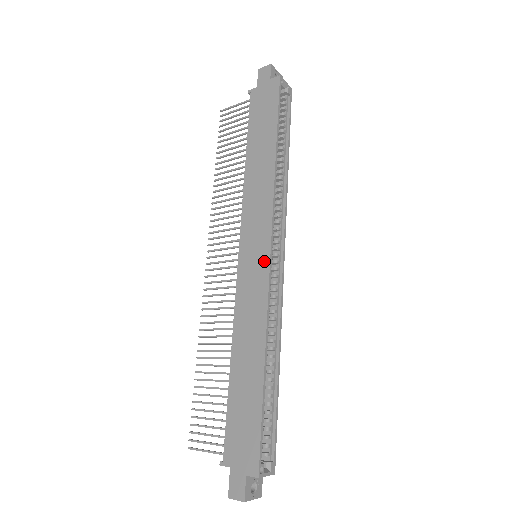
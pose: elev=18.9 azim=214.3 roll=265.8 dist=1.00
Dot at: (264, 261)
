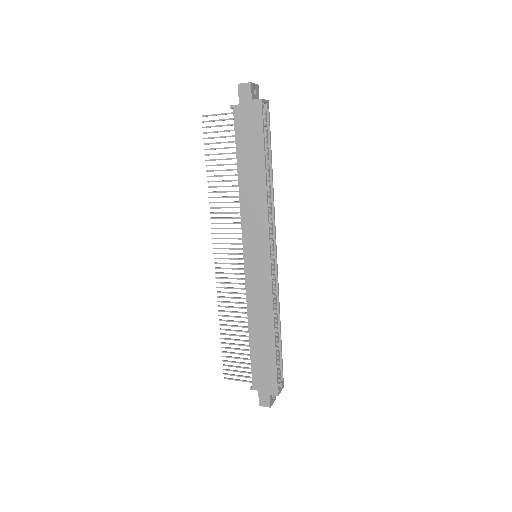
Dot at: (266, 266)
